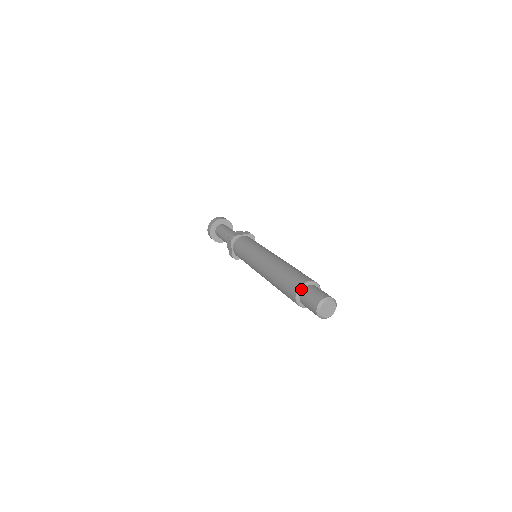
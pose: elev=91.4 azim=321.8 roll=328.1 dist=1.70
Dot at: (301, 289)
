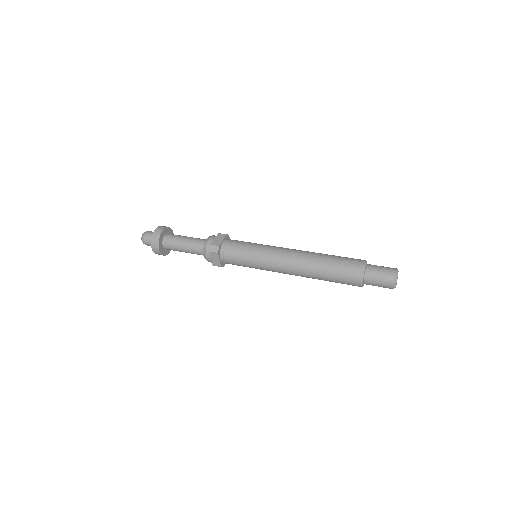
Dot at: (364, 274)
